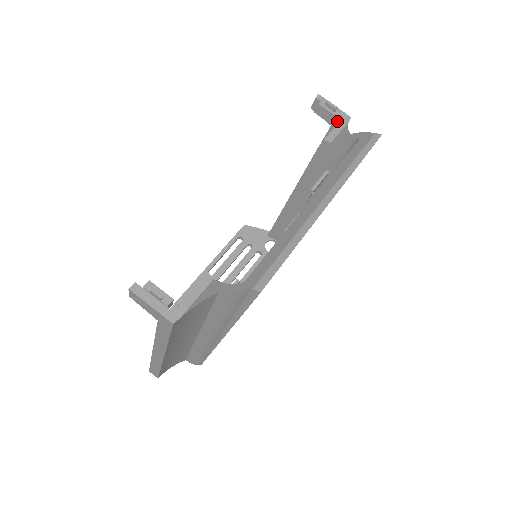
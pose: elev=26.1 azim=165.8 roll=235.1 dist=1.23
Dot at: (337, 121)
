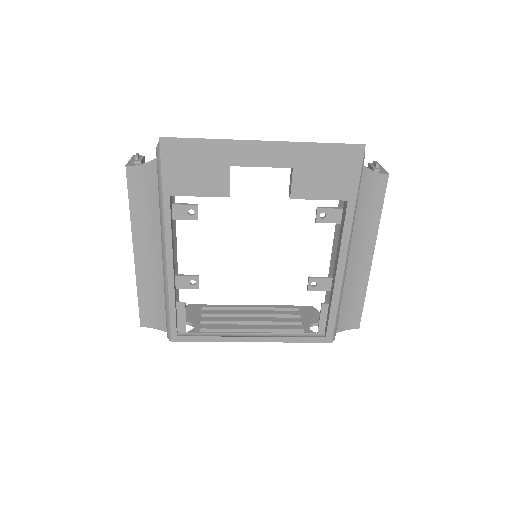
Dot at: occluded
